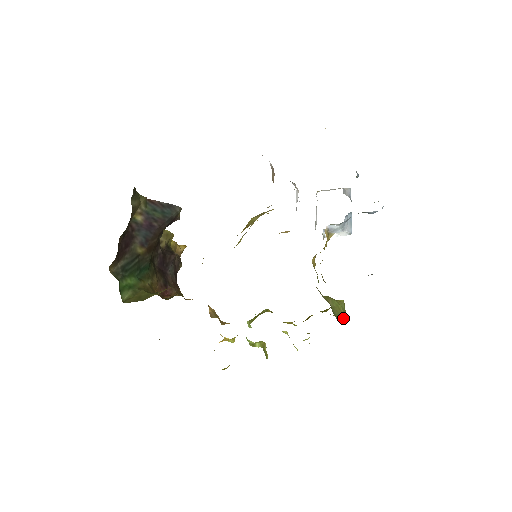
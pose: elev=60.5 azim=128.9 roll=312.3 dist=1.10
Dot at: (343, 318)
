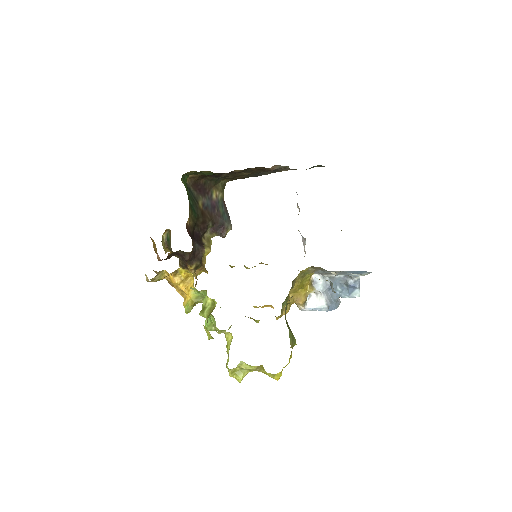
Dot at: (289, 335)
